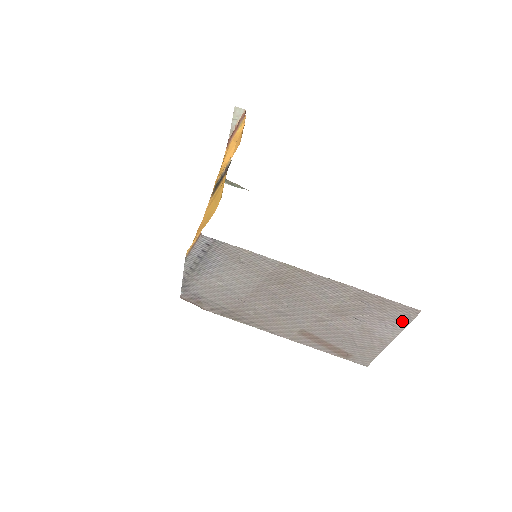
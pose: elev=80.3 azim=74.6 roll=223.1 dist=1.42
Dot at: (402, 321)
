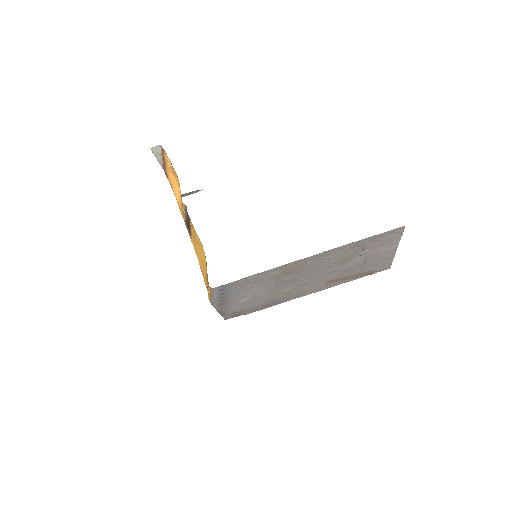
Dot at: (395, 237)
